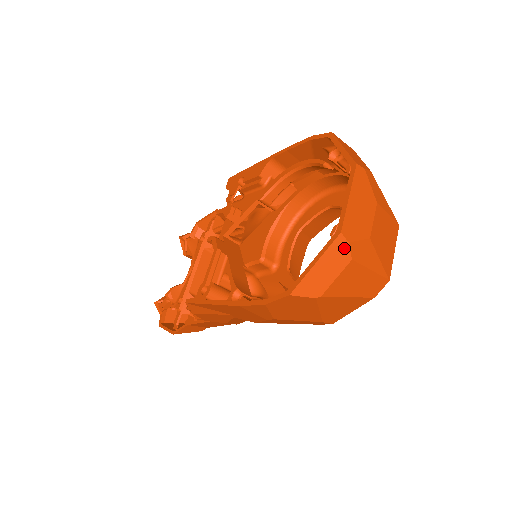
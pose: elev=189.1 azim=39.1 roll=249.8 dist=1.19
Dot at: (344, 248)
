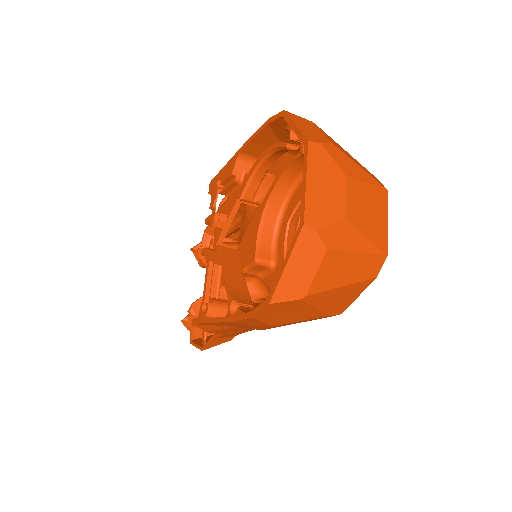
Dot at: (314, 239)
